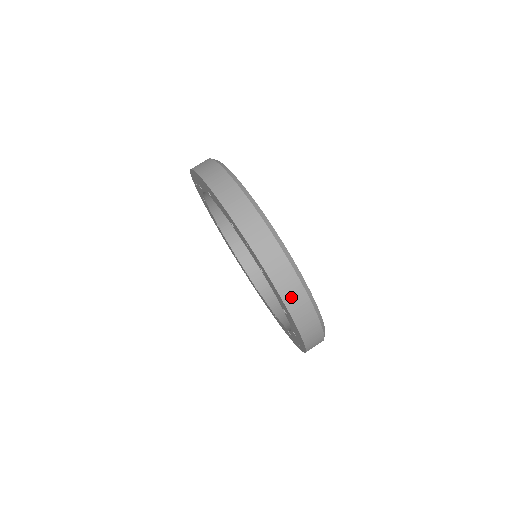
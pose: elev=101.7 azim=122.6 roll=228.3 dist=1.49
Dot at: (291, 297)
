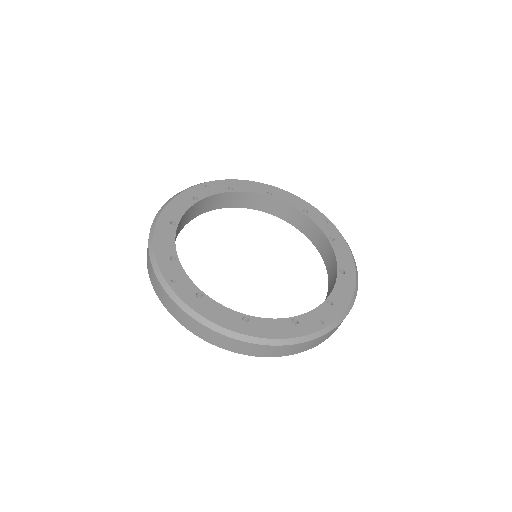
Dot at: (208, 337)
